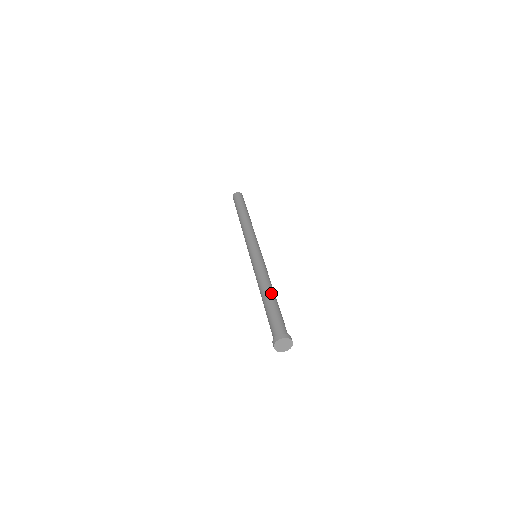
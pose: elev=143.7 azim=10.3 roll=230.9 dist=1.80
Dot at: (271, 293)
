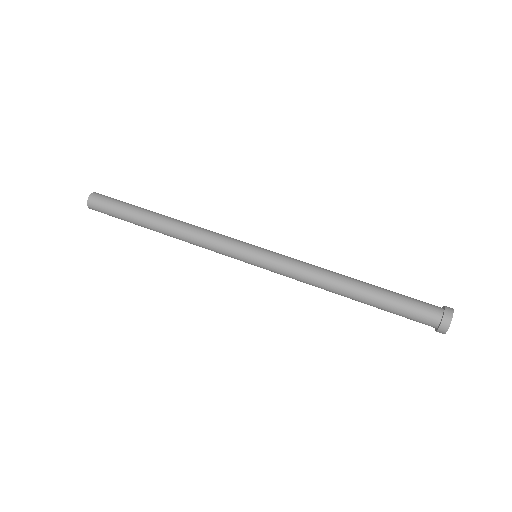
Dot at: (357, 281)
